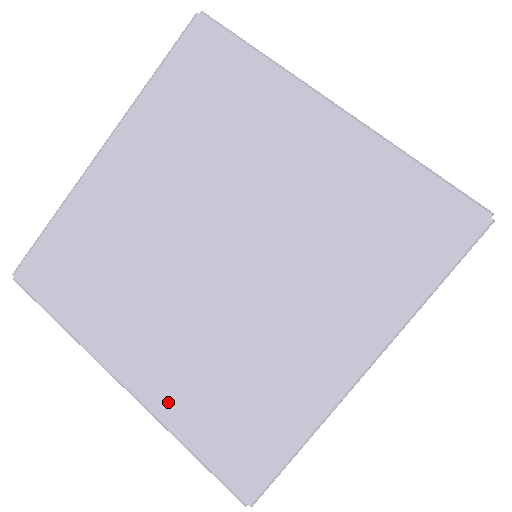
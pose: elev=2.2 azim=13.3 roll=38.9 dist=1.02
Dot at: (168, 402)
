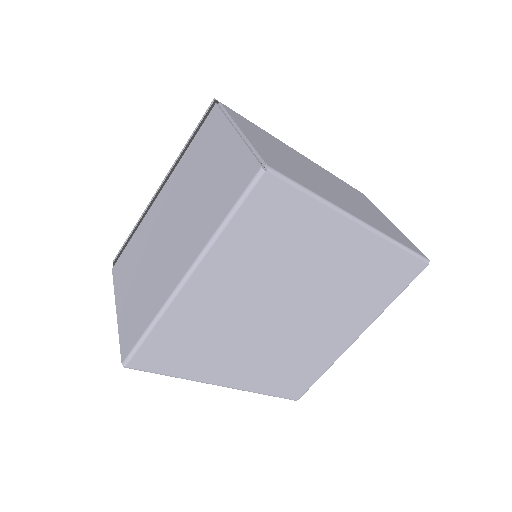
Dot at: (254, 383)
